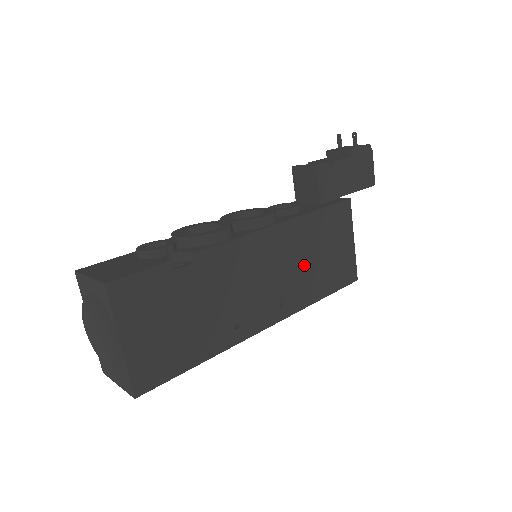
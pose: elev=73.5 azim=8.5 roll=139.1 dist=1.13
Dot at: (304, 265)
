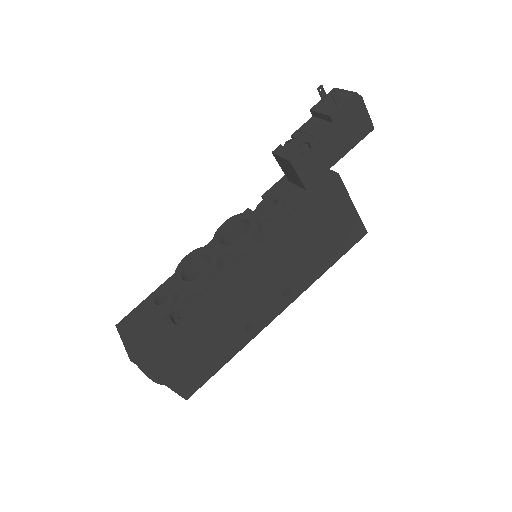
Dot at: (300, 256)
